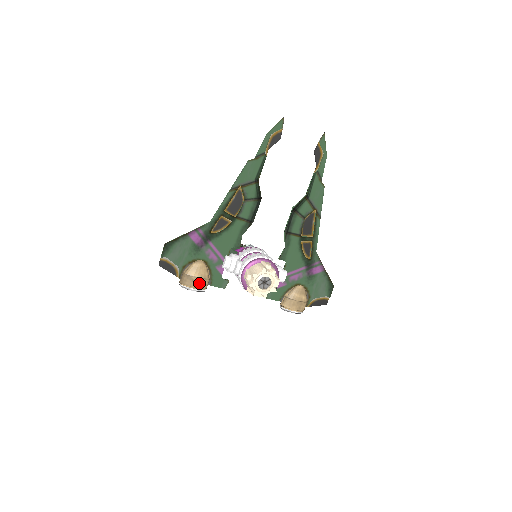
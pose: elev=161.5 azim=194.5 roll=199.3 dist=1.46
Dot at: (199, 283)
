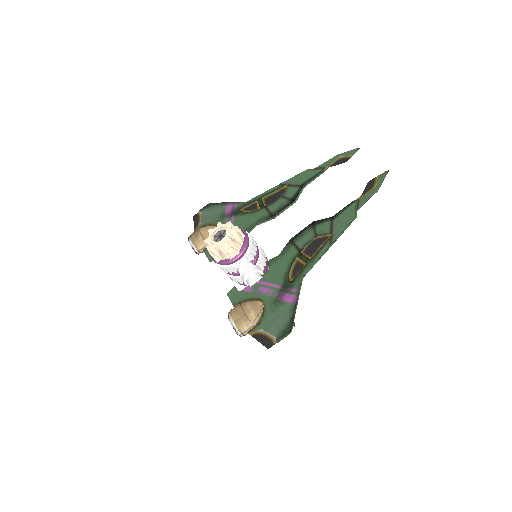
Dot at: (198, 239)
